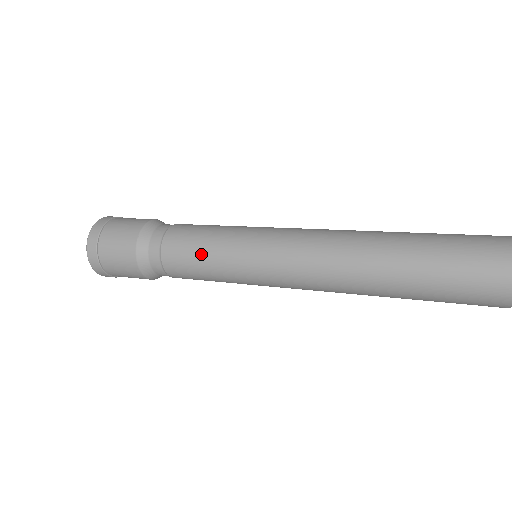
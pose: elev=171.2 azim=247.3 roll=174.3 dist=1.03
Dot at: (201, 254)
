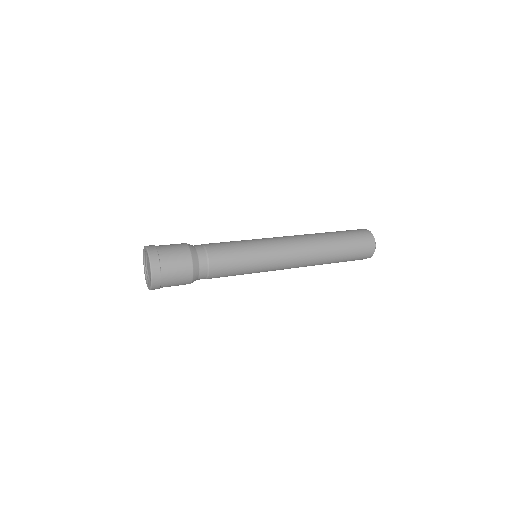
Dot at: (237, 260)
